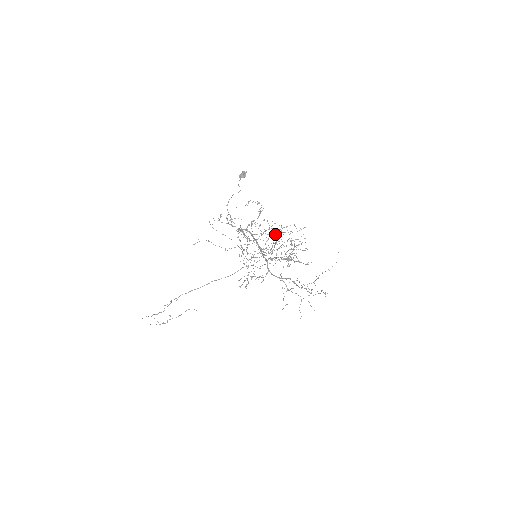
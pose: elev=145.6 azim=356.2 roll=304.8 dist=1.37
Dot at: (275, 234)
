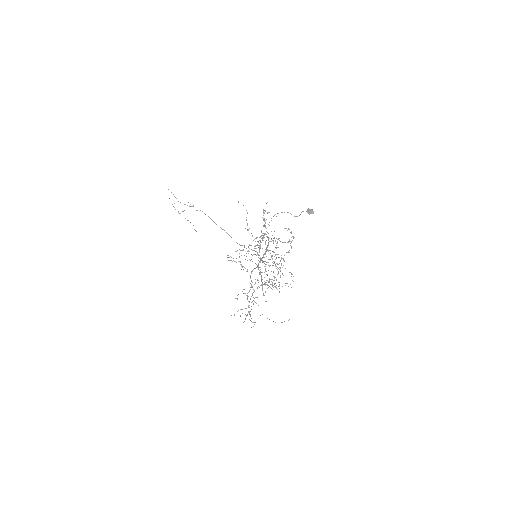
Dot at: (284, 260)
